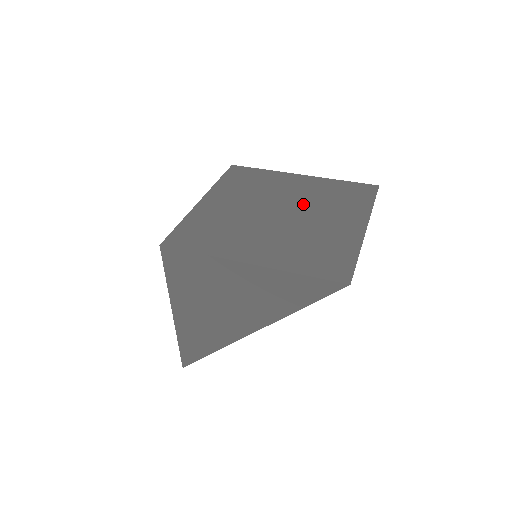
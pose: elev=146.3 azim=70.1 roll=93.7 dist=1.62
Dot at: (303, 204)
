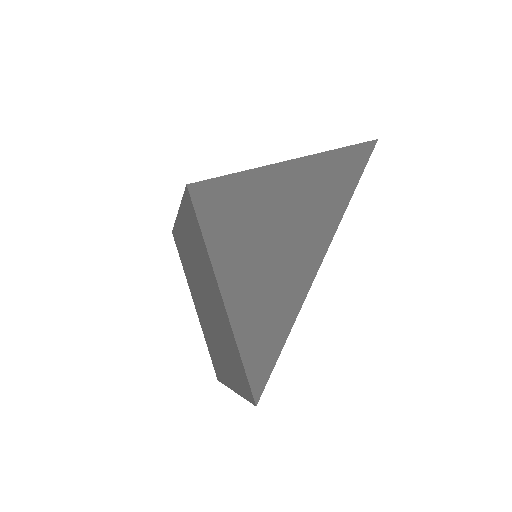
Dot at: occluded
